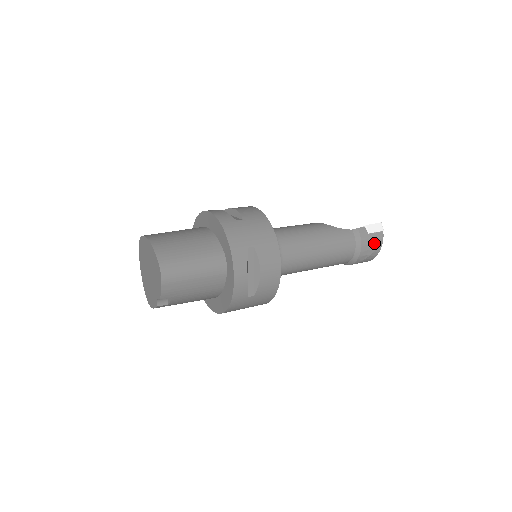
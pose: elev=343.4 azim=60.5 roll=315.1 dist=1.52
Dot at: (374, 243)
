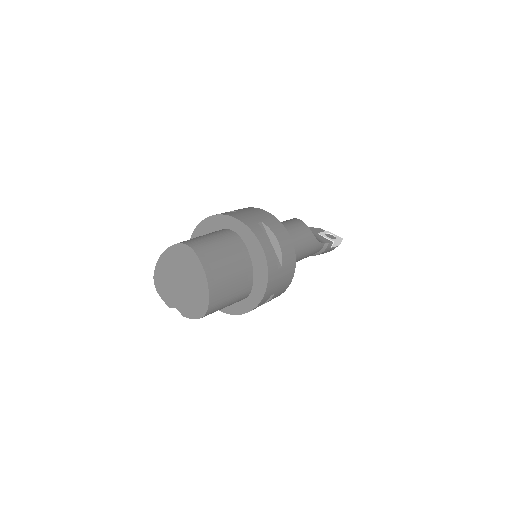
Dot at: occluded
